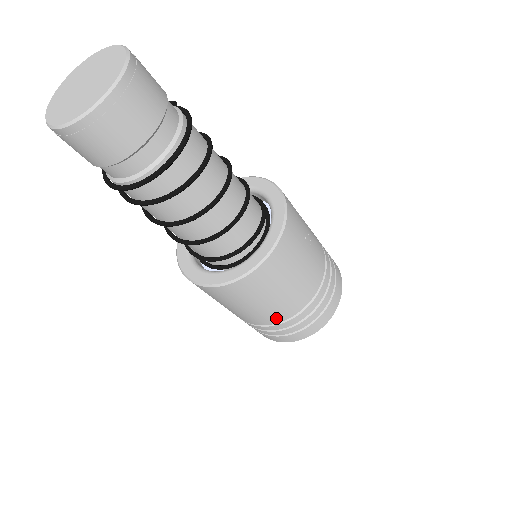
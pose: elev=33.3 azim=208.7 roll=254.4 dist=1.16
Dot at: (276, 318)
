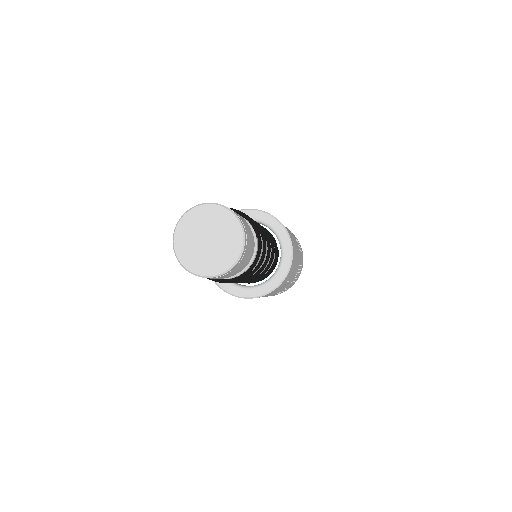
Dot at: occluded
